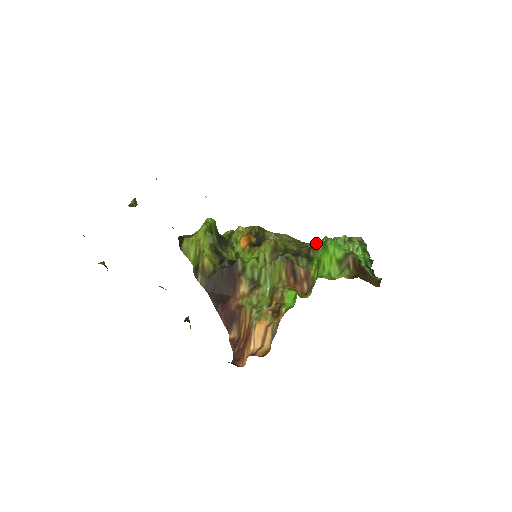
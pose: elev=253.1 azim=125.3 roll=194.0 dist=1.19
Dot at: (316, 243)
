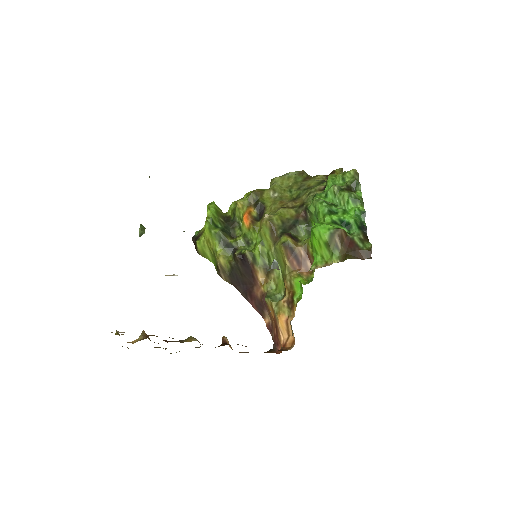
Dot at: (310, 197)
